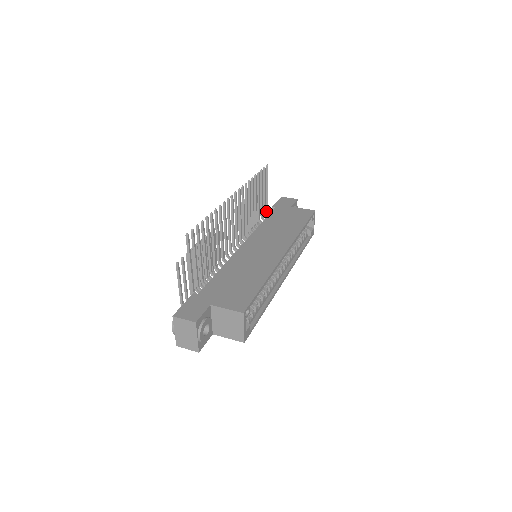
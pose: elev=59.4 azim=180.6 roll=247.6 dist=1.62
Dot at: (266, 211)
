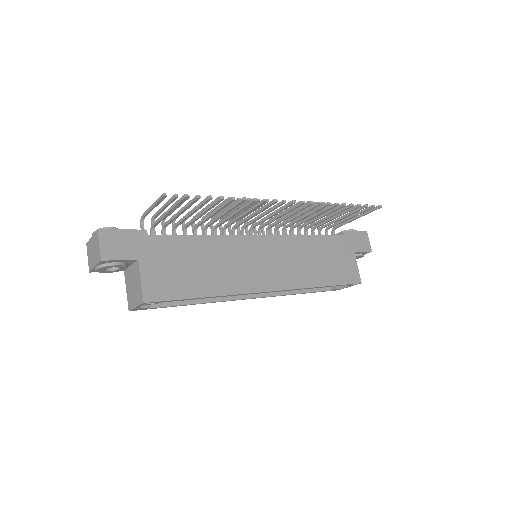
Dot at: (334, 227)
